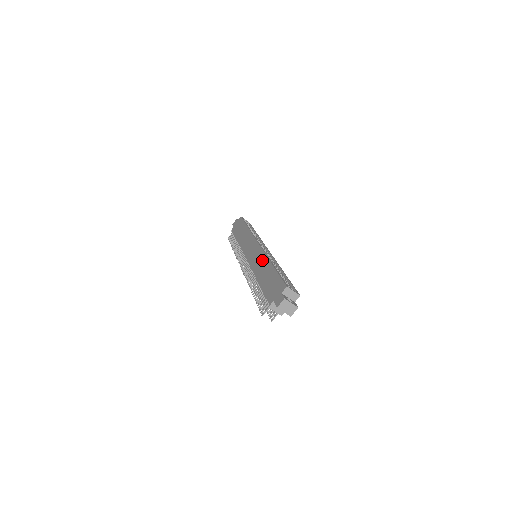
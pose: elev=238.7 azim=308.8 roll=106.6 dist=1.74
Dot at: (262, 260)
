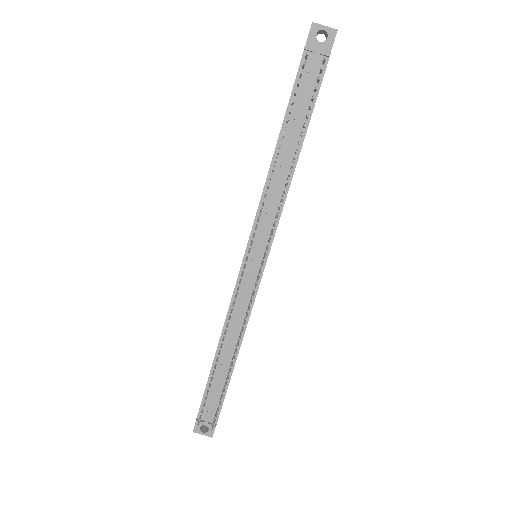
Dot at: occluded
